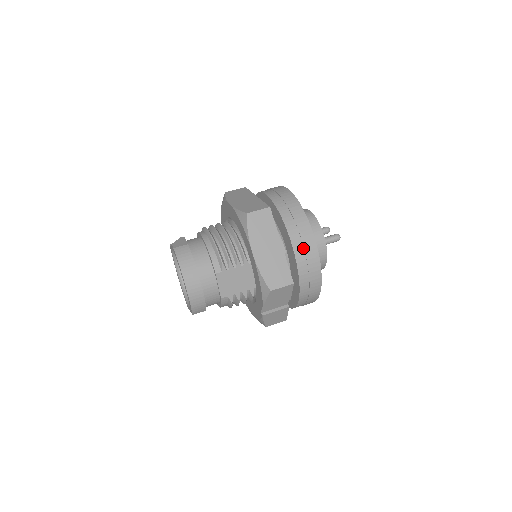
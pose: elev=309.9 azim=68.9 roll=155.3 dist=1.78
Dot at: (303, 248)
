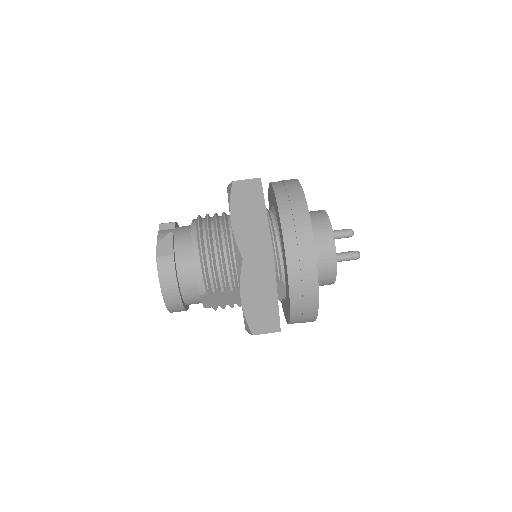
Dot at: (302, 300)
